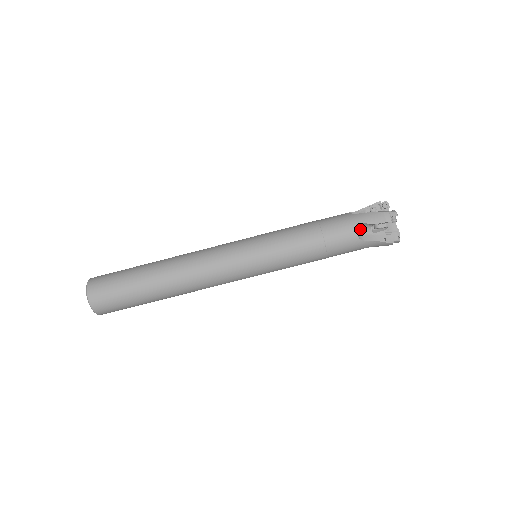
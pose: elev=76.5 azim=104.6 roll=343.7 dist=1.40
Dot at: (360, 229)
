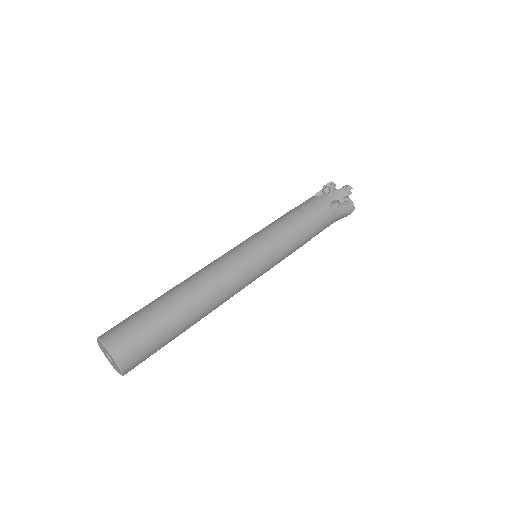
Dot at: occluded
